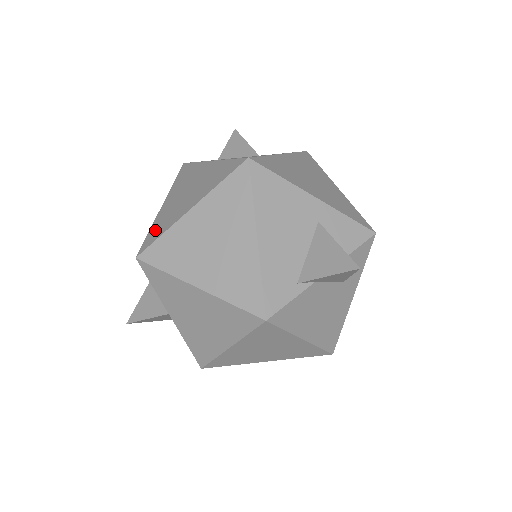
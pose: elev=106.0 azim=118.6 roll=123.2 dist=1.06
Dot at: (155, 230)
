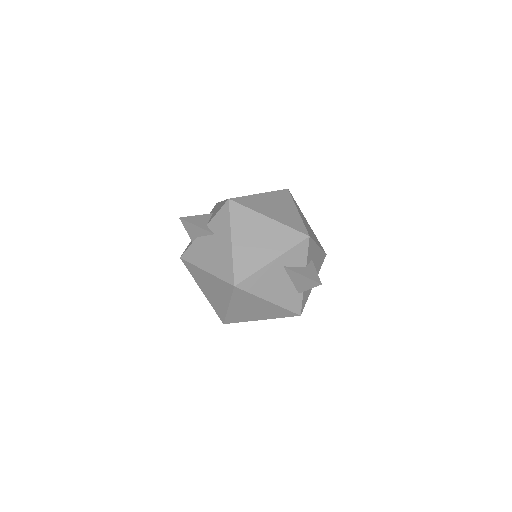
Dot at: (217, 310)
